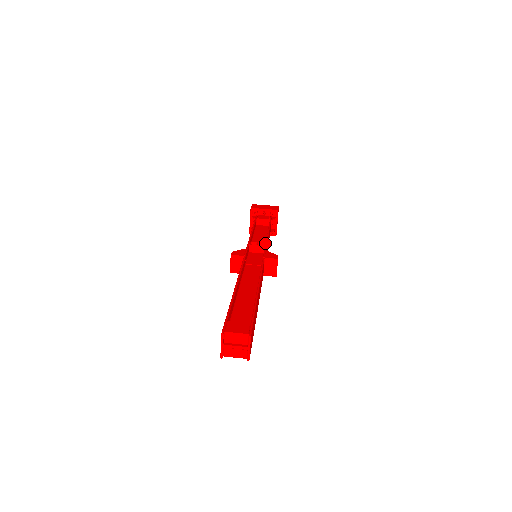
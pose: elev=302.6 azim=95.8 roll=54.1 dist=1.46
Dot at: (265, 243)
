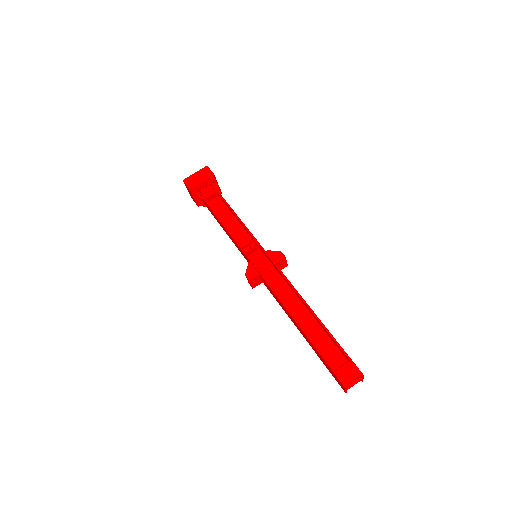
Dot at: (254, 239)
